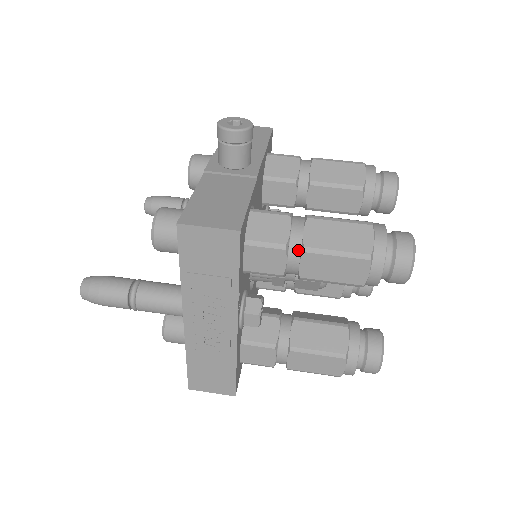
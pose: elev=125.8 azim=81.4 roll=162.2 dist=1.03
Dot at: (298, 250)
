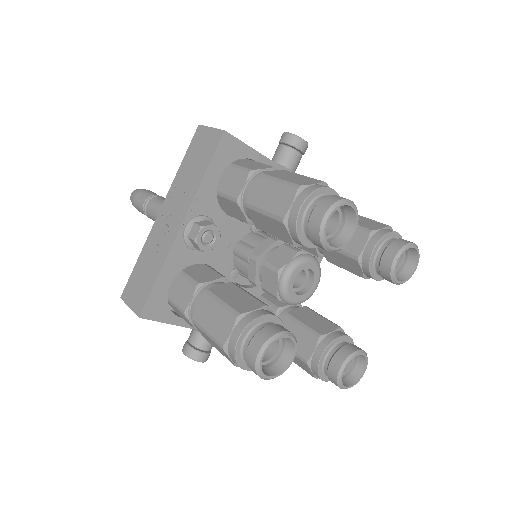
Dot at: (258, 179)
